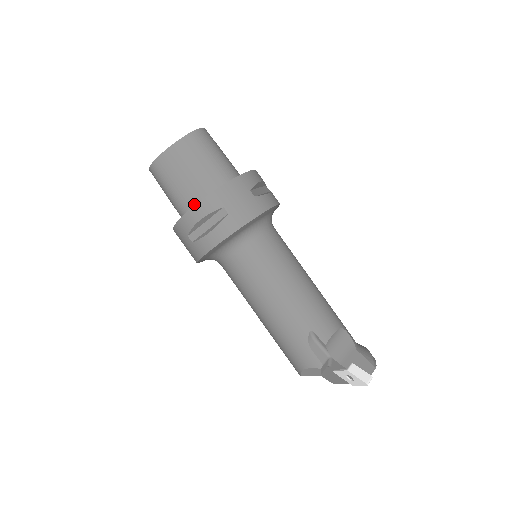
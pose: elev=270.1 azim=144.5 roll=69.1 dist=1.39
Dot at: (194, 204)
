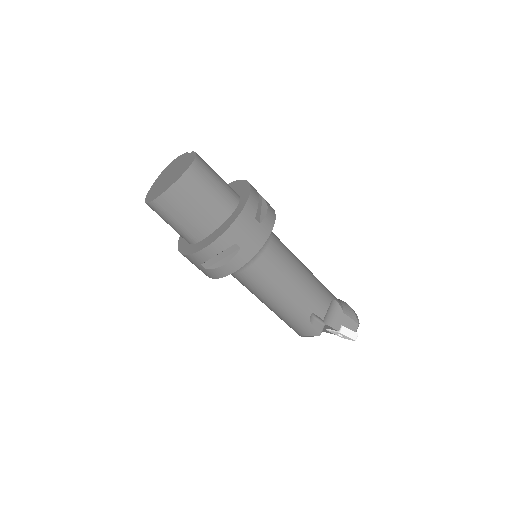
Dot at: (202, 235)
